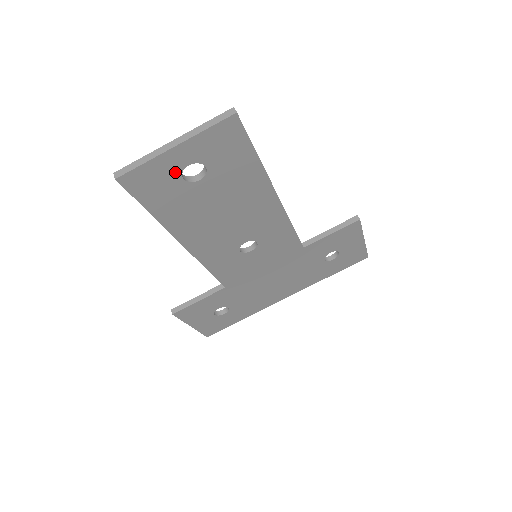
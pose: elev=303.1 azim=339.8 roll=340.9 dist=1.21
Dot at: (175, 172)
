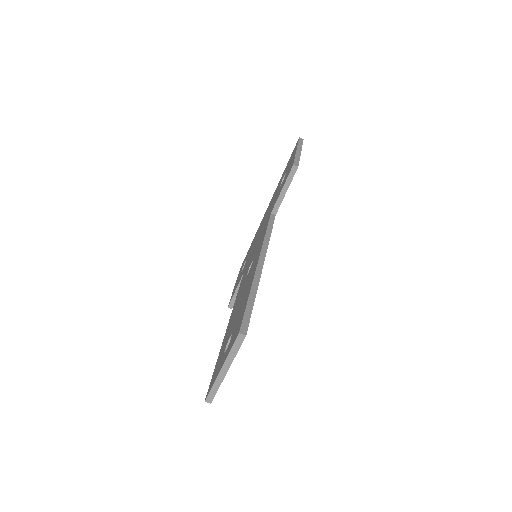
Dot at: occluded
